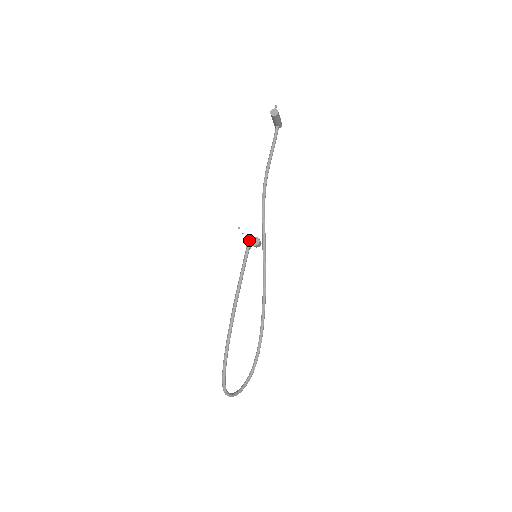
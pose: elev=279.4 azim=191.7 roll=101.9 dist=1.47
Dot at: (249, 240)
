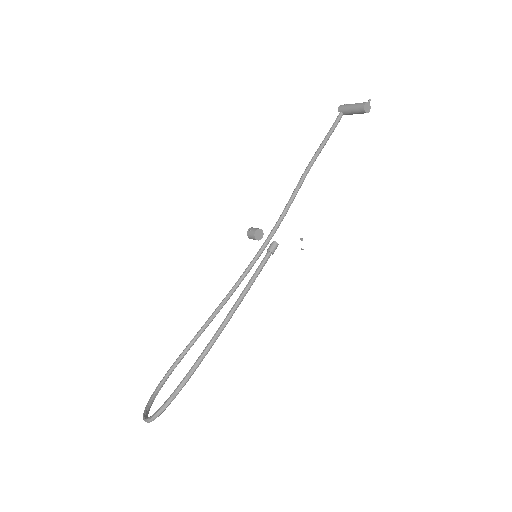
Dot at: (278, 244)
